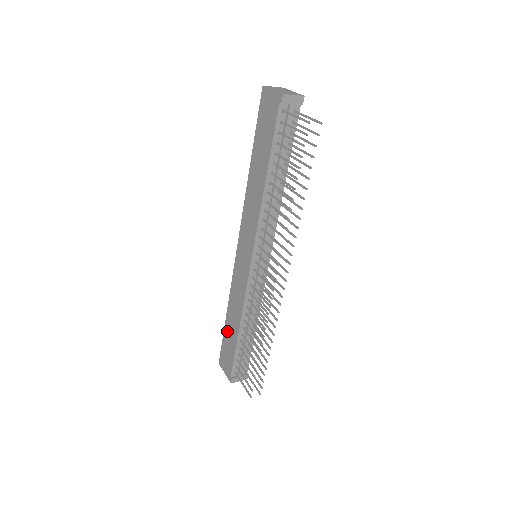
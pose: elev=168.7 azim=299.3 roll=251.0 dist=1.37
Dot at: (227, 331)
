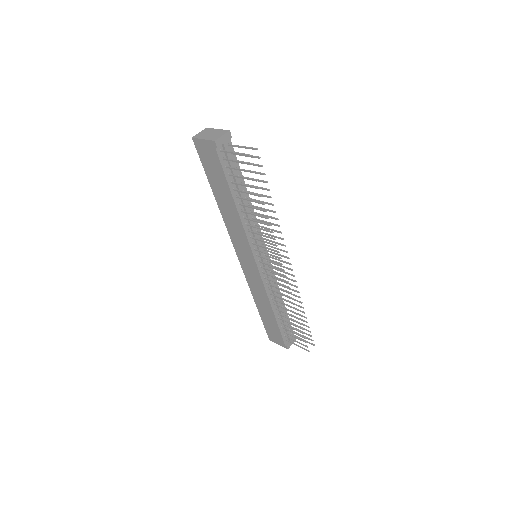
Dot at: (263, 316)
